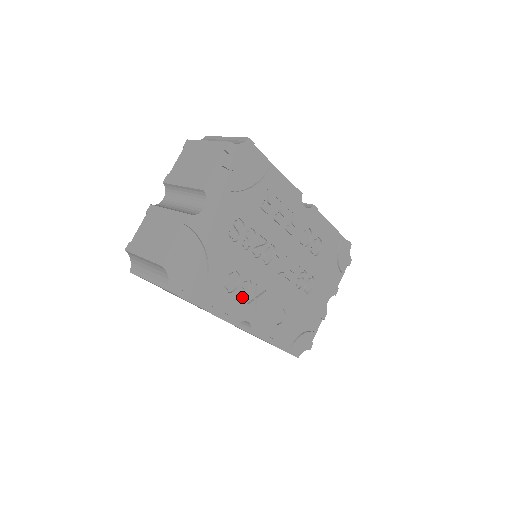
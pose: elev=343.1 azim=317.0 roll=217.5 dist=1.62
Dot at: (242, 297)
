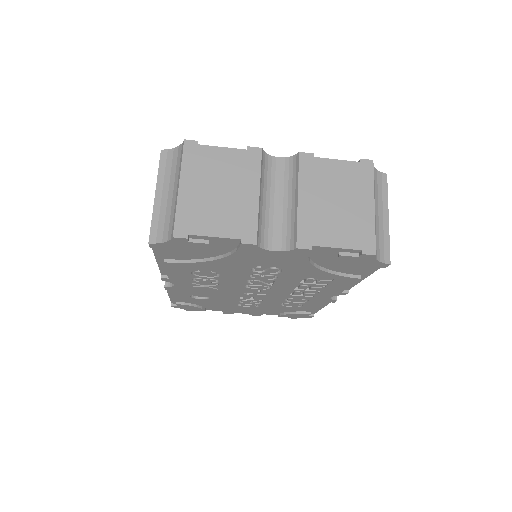
Dot at: (196, 280)
